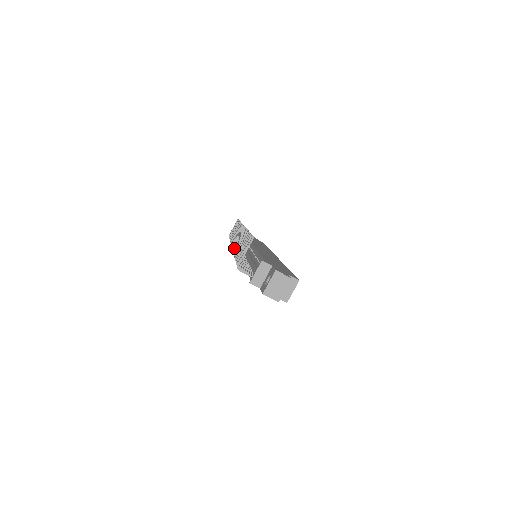
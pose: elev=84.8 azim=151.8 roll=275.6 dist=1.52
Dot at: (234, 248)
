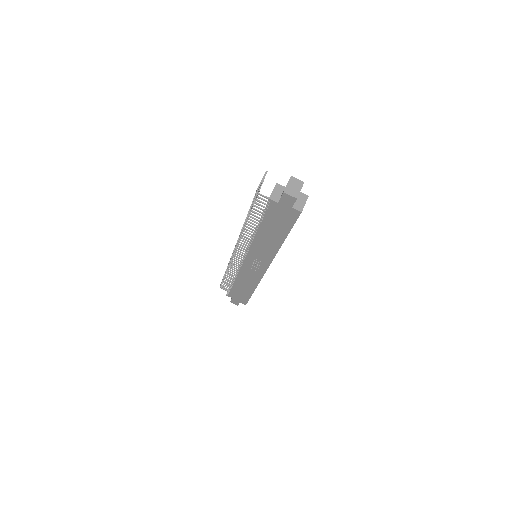
Dot at: occluded
